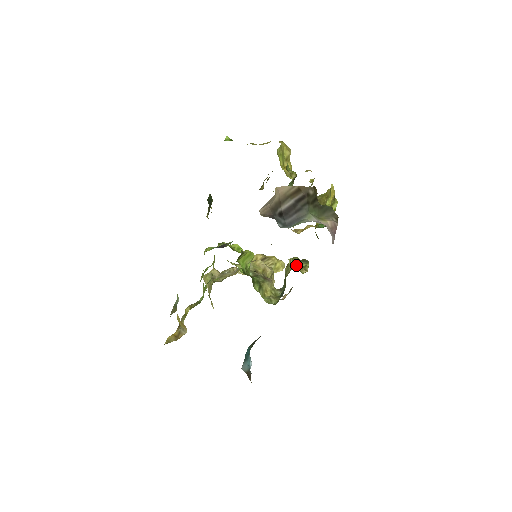
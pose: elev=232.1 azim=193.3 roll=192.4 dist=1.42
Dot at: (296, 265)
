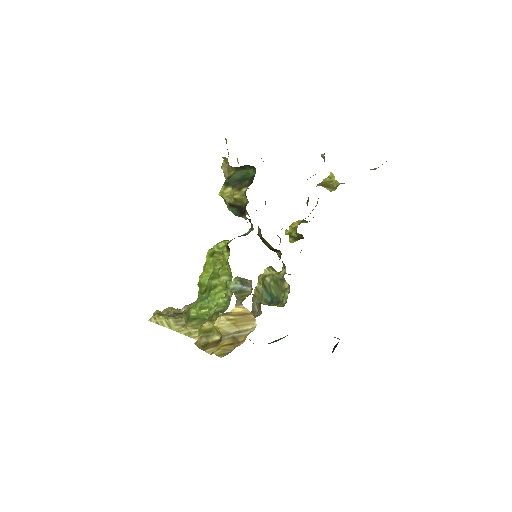
Dot at: occluded
